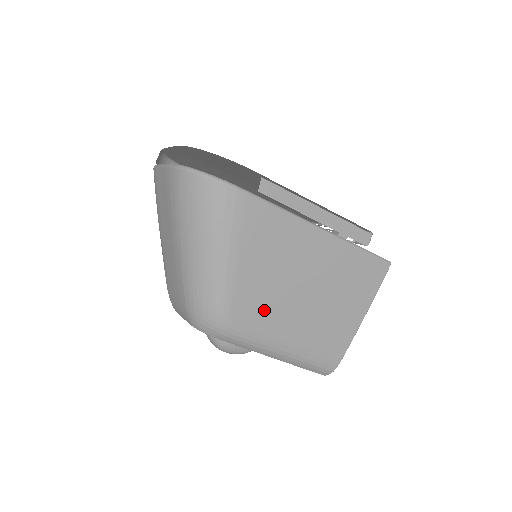
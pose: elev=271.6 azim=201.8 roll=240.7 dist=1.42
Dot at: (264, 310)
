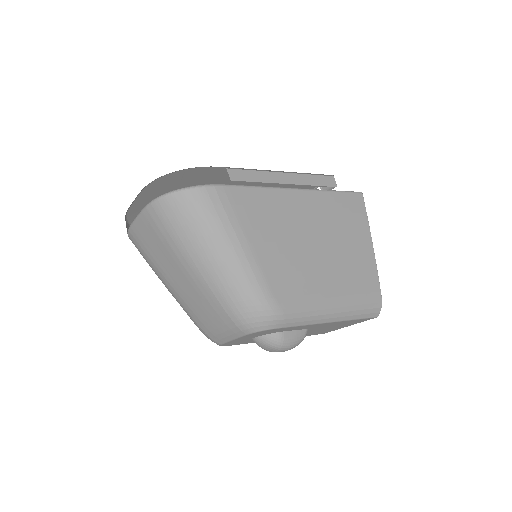
Dot at: (296, 279)
